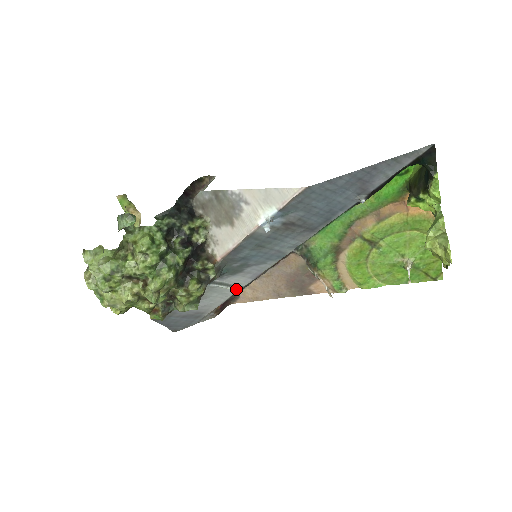
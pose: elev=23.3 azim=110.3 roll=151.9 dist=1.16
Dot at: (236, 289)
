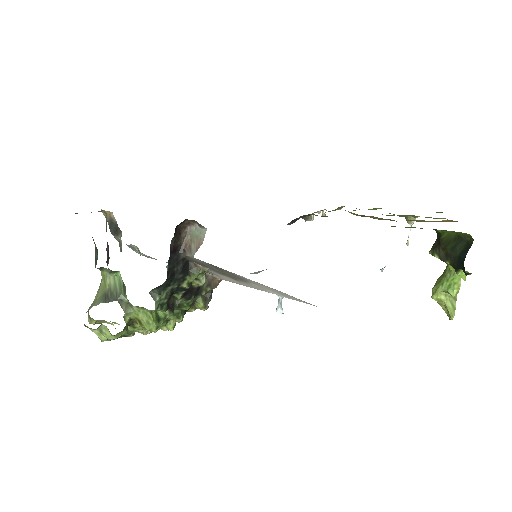
Dot at: occluded
